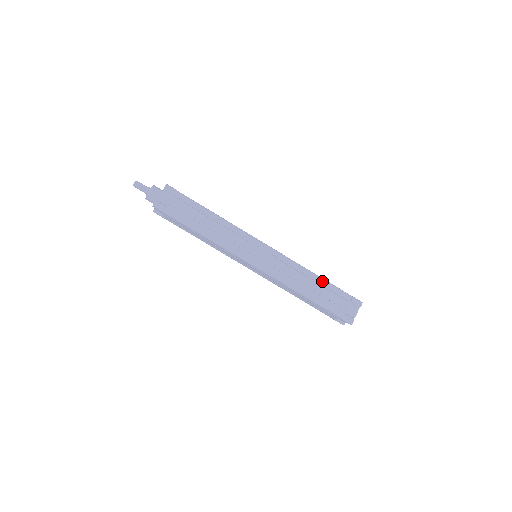
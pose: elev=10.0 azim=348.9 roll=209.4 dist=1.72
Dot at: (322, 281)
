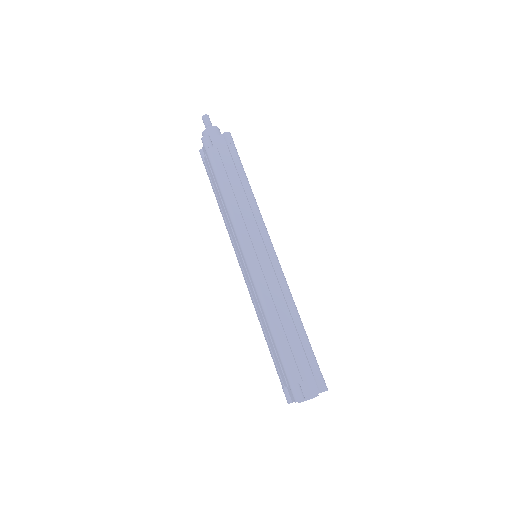
Dot at: (301, 329)
